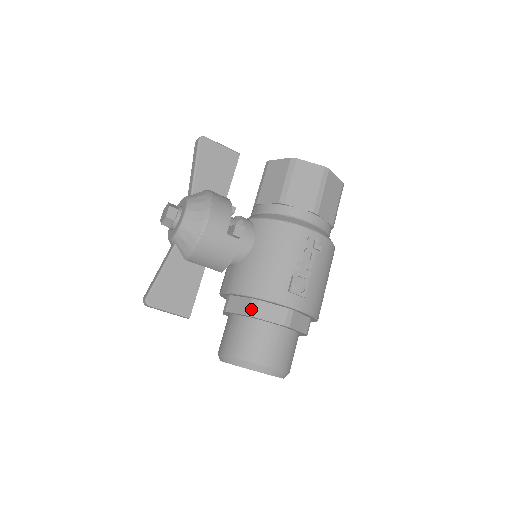
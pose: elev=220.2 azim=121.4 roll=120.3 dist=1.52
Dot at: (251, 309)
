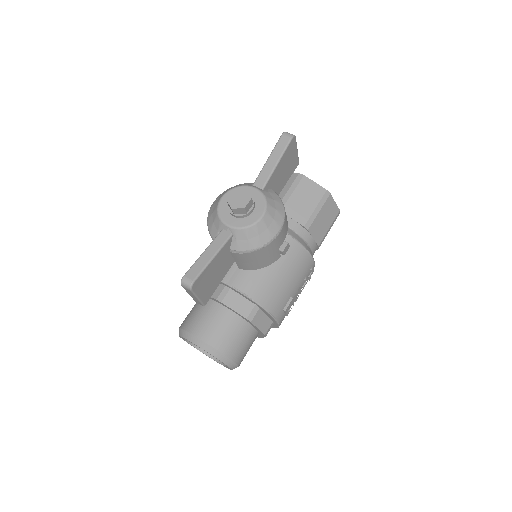
Dot at: (252, 314)
